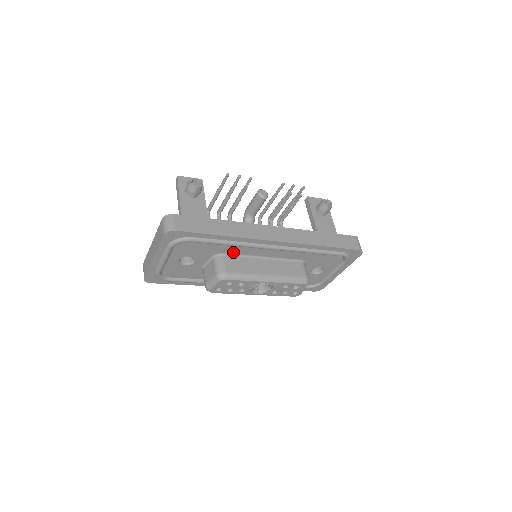
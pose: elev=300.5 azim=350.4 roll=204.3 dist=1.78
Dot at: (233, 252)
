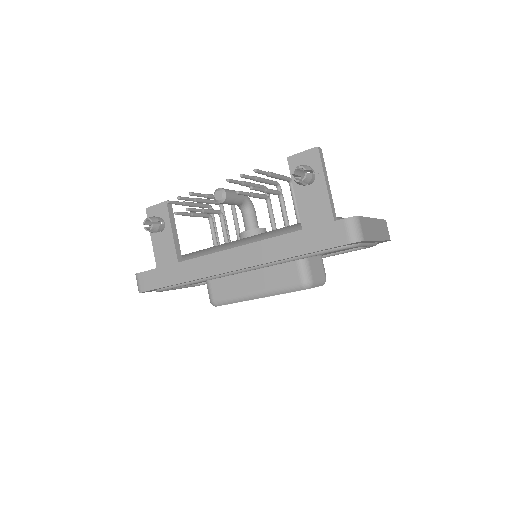
Dot at: occluded
